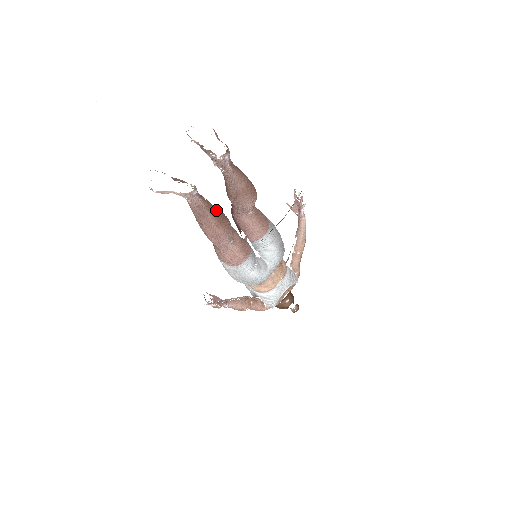
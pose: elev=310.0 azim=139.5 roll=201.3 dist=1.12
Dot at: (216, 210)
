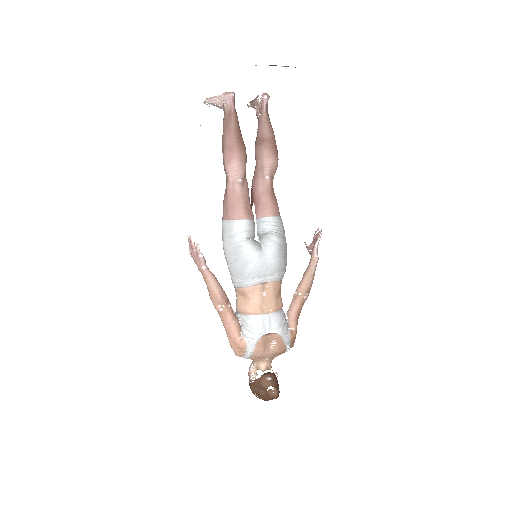
Dot at: occluded
